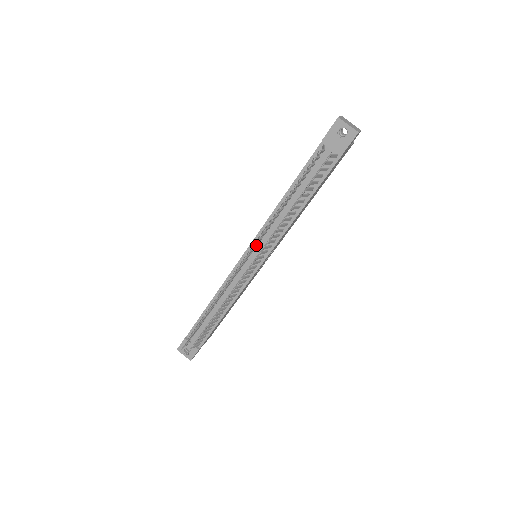
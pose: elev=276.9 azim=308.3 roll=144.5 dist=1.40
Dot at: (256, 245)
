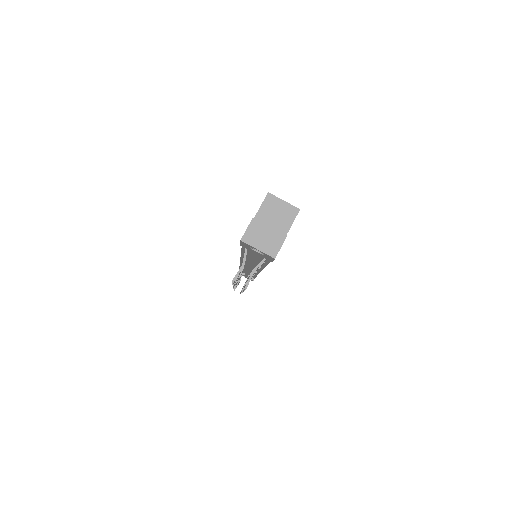
Dot at: (238, 280)
